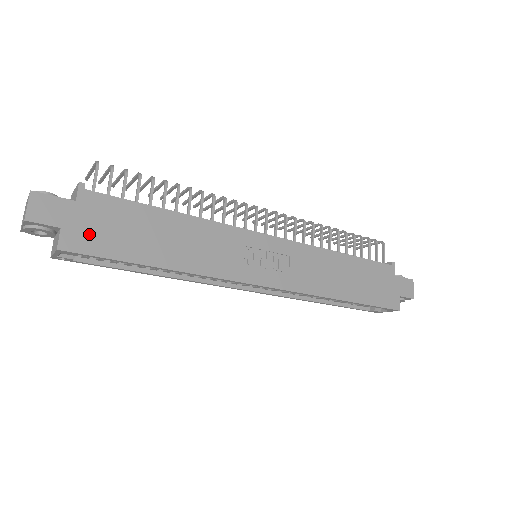
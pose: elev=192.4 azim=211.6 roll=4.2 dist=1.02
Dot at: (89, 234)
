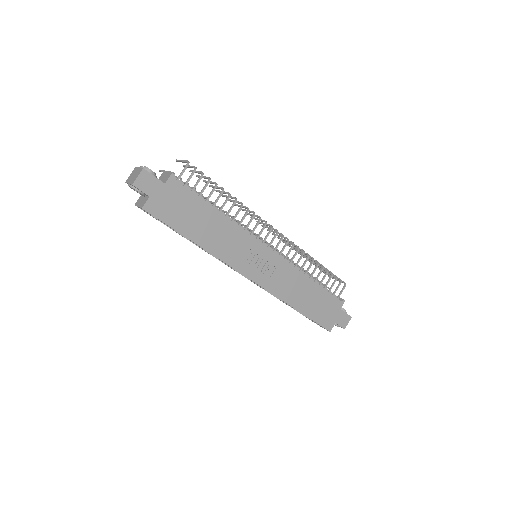
Dot at: (163, 206)
